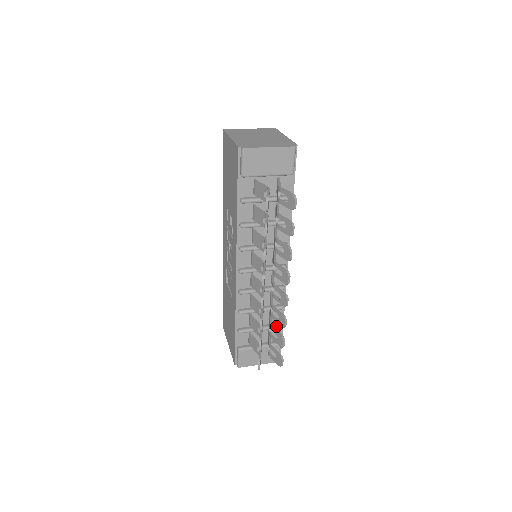
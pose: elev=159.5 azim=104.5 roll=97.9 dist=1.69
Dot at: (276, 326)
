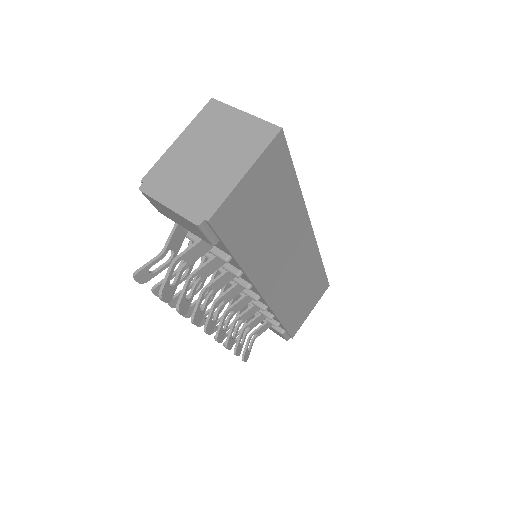
Dot at: (271, 323)
